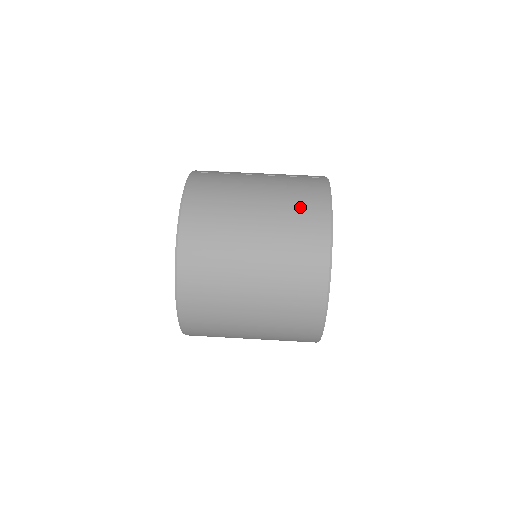
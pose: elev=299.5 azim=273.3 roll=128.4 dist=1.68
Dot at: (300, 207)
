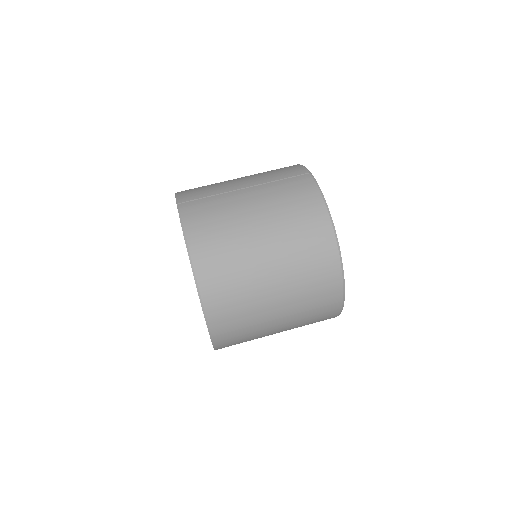
Dot at: (301, 221)
